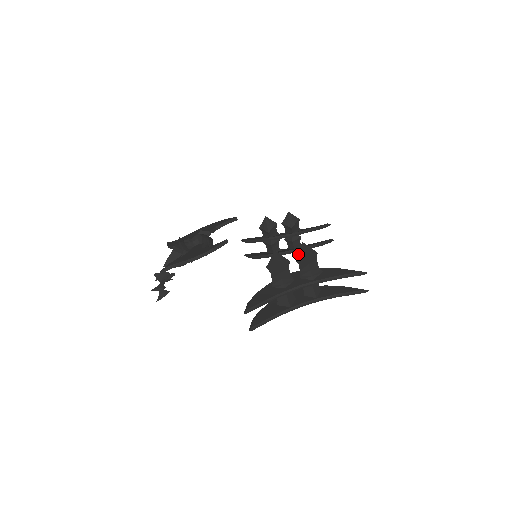
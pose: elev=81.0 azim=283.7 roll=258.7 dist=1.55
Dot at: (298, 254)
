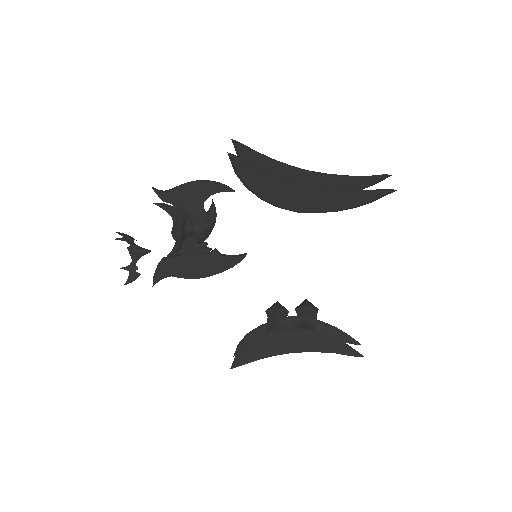
Dot at: occluded
